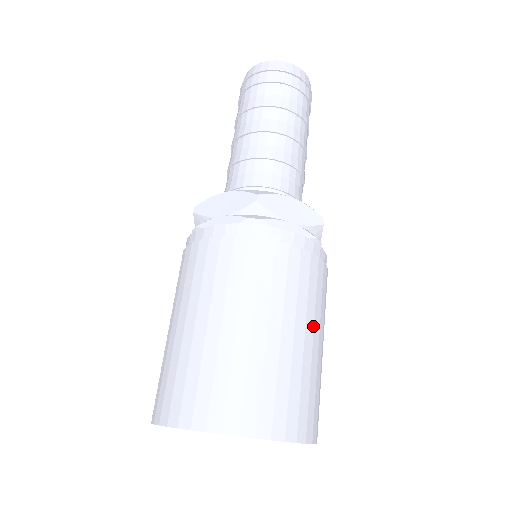
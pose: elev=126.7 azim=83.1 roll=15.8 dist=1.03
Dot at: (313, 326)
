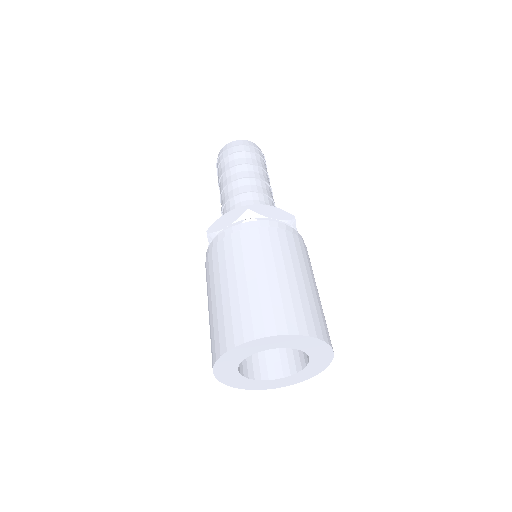
Dot at: (307, 274)
